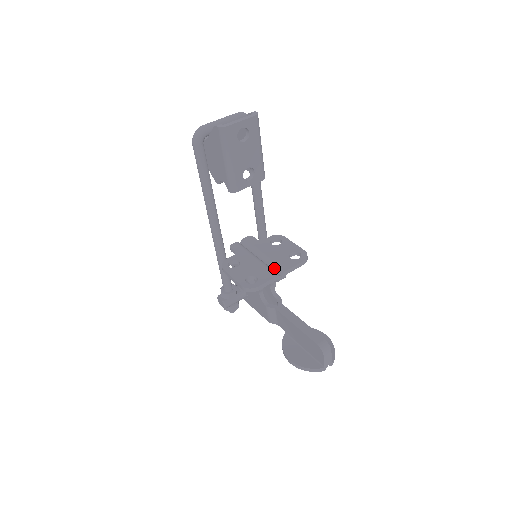
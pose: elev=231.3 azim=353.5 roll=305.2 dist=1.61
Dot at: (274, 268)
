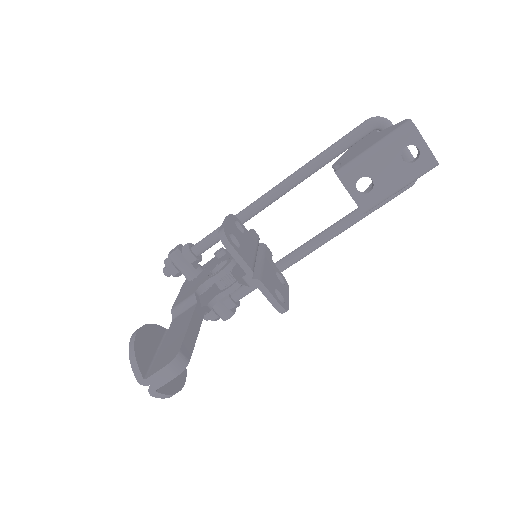
Dot at: (256, 271)
